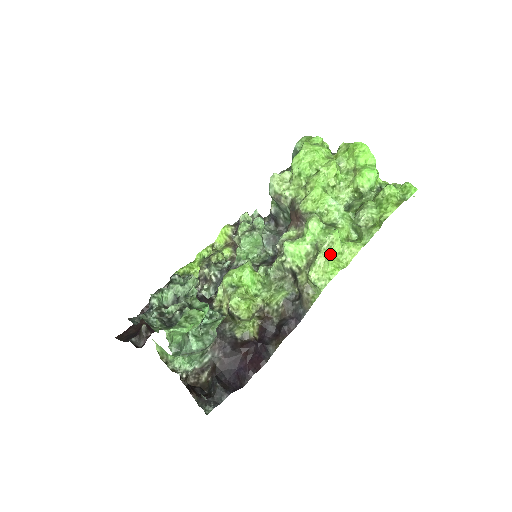
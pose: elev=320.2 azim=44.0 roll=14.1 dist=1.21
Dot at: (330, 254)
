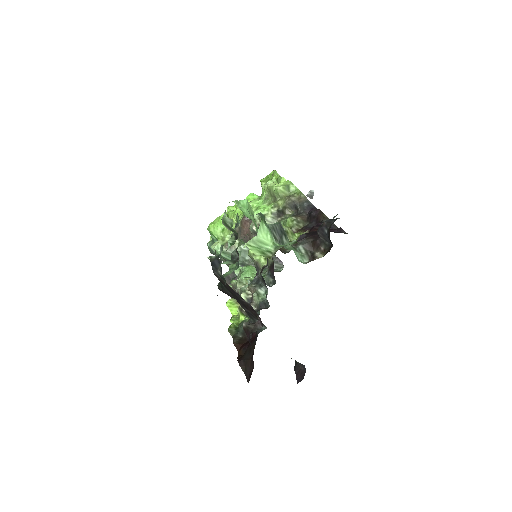
Dot at: occluded
